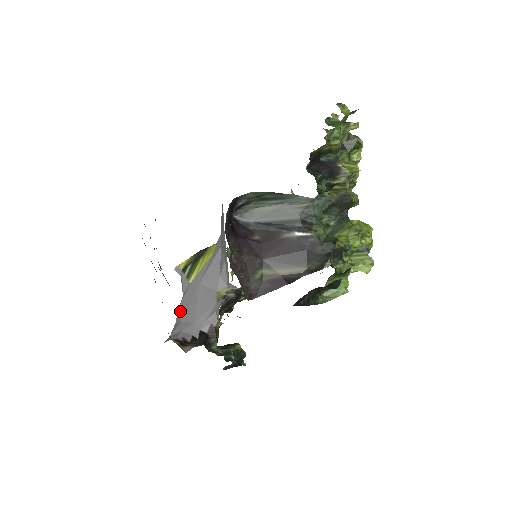
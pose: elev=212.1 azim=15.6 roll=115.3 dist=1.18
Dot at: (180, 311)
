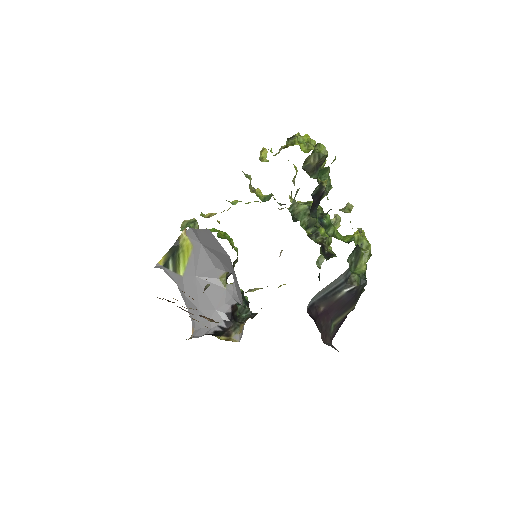
Dot at: (191, 302)
